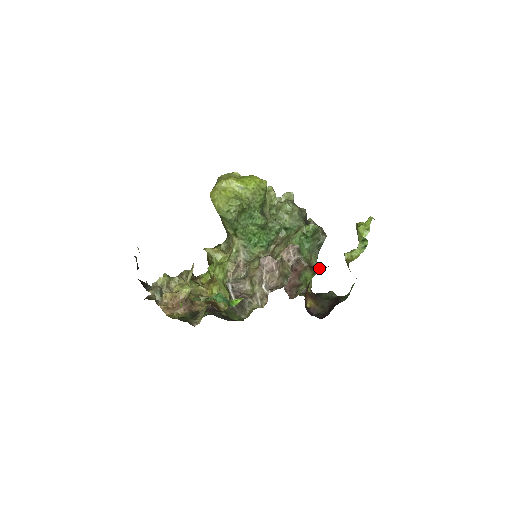
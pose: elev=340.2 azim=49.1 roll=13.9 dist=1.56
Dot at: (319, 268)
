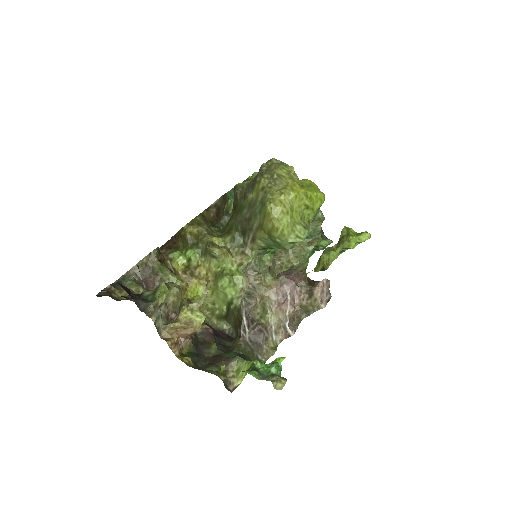
Dot at: (313, 281)
